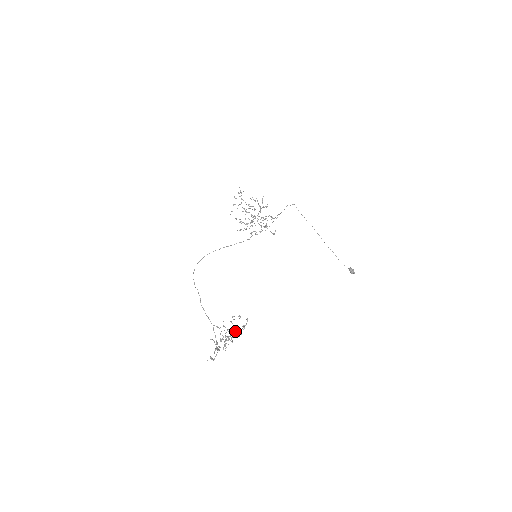
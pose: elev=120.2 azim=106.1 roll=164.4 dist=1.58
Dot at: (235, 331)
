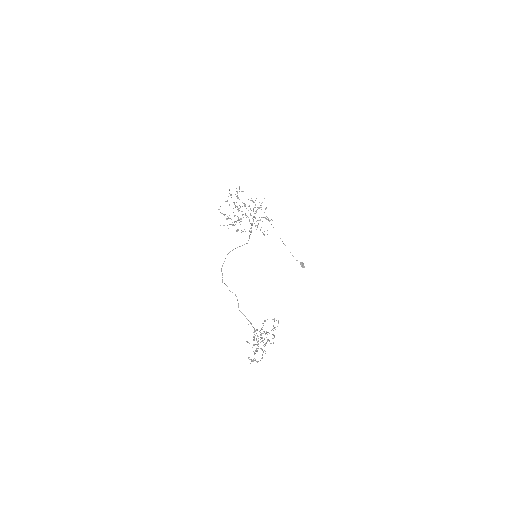
Dot at: (267, 332)
